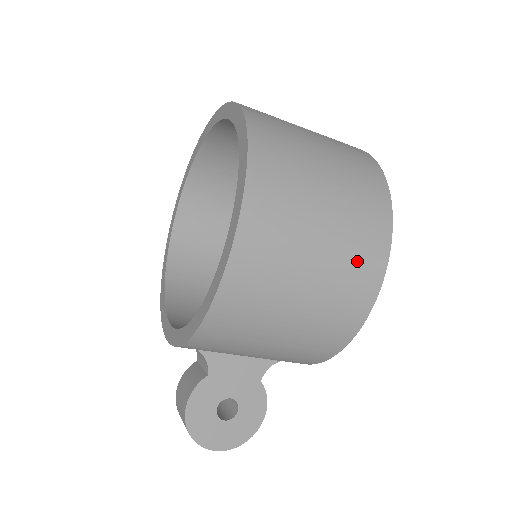
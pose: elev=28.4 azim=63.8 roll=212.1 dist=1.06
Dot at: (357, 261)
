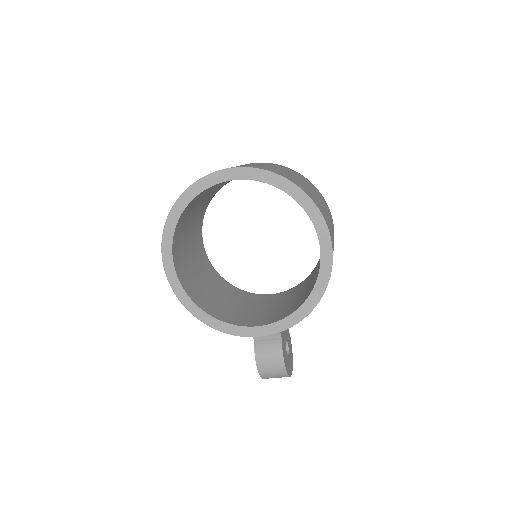
Dot at: (333, 228)
